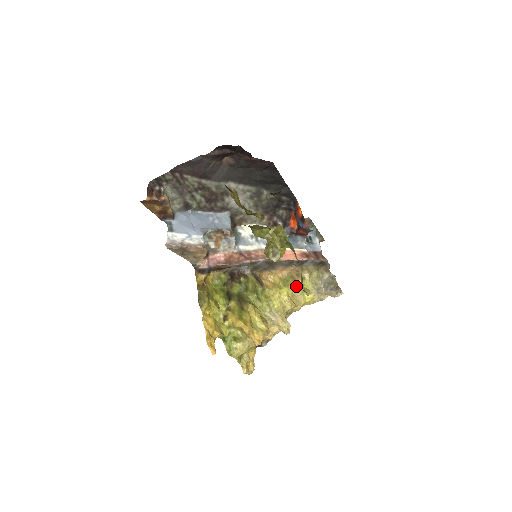
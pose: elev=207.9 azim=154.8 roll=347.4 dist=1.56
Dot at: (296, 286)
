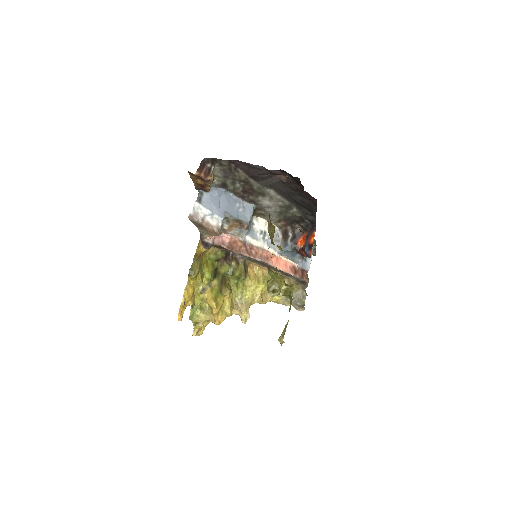
Dot at: occluded
